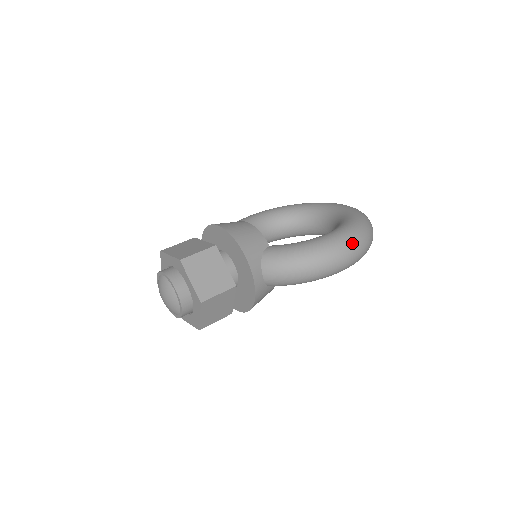
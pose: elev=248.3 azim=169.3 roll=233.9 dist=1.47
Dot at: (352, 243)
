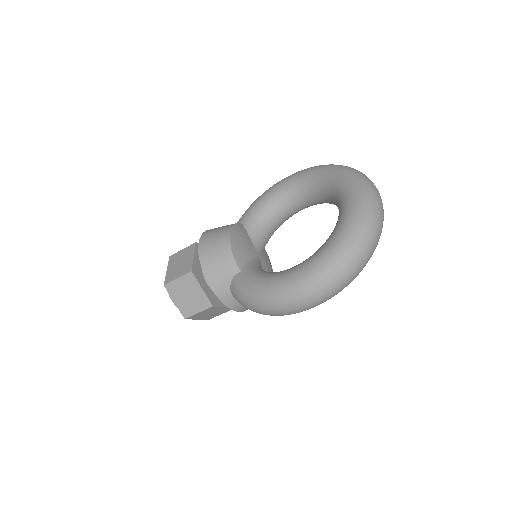
Dot at: (304, 294)
